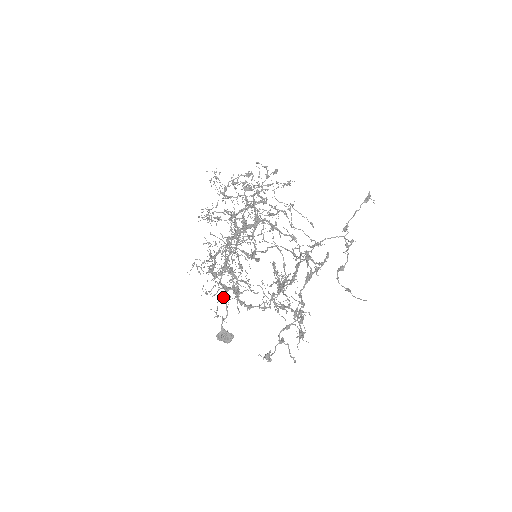
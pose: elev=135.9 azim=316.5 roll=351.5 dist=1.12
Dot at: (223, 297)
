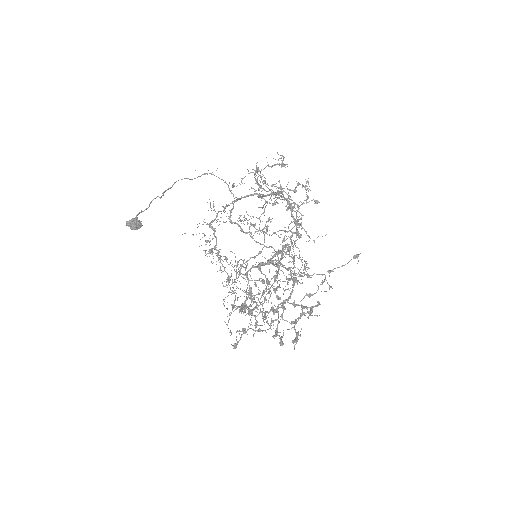
Dot at: (233, 308)
